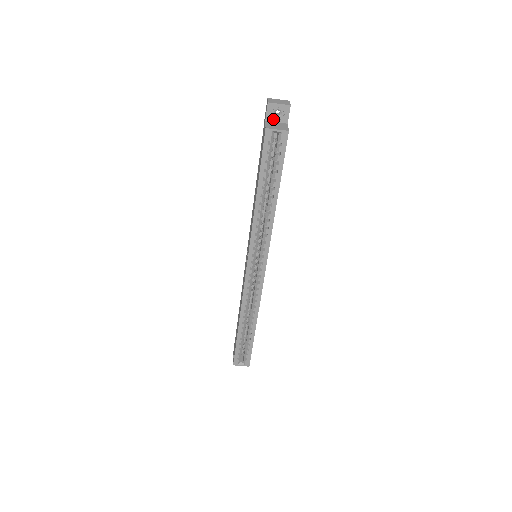
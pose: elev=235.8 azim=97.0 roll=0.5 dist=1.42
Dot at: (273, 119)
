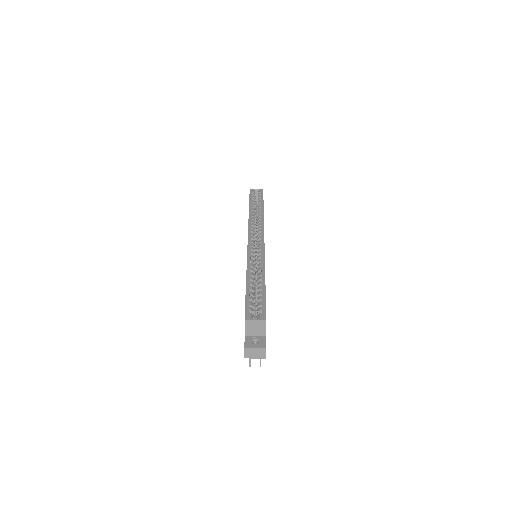
Dot at: occluded
